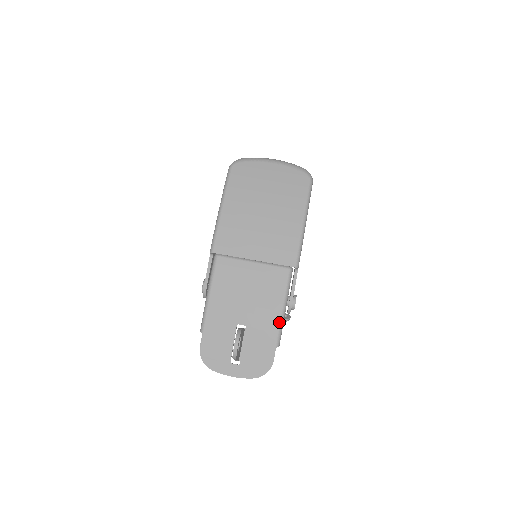
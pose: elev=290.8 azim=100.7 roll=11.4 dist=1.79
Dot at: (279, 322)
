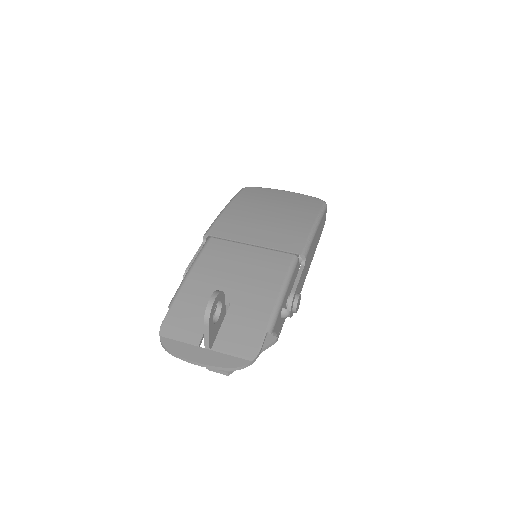
Dot at: (275, 303)
